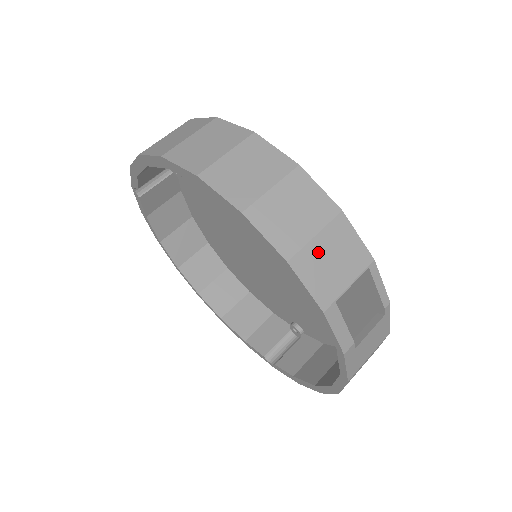
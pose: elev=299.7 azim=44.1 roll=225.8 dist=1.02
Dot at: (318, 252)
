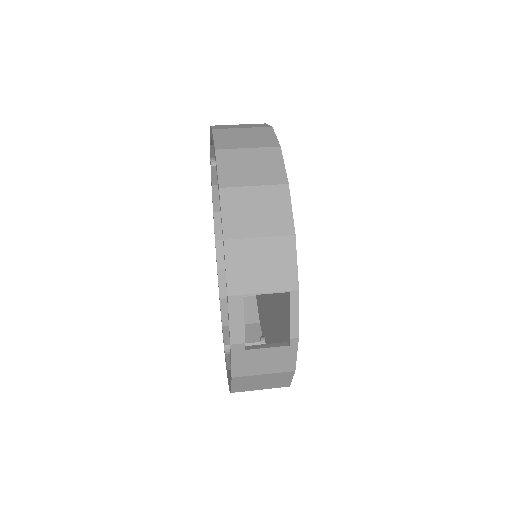
Dot at: (253, 250)
